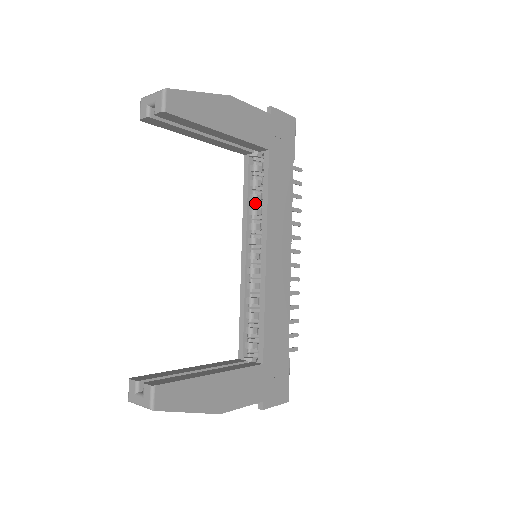
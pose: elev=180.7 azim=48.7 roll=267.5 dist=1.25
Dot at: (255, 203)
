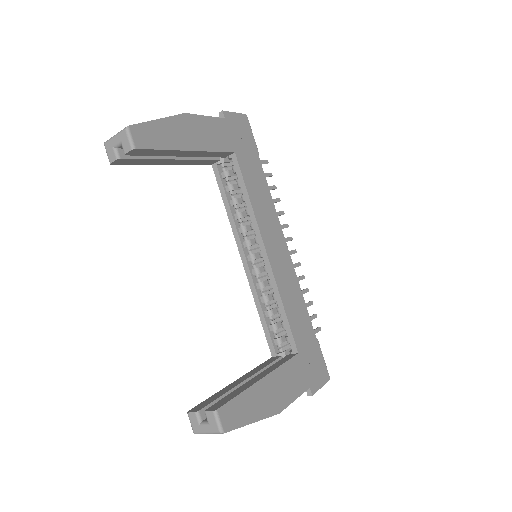
Dot at: (237, 207)
